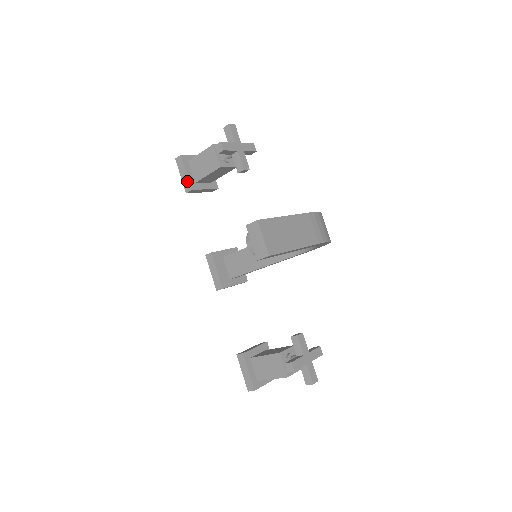
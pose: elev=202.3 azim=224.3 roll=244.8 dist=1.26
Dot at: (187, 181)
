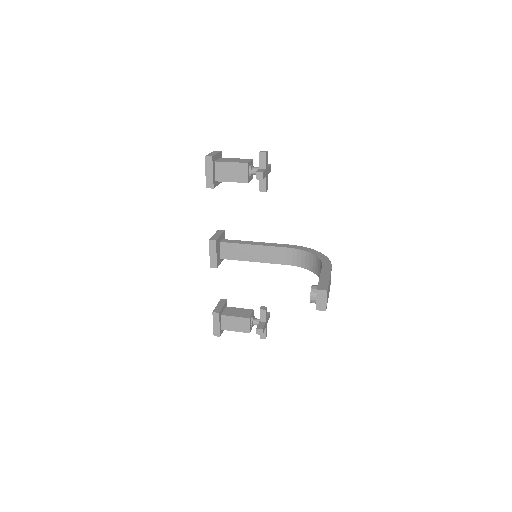
Dot at: (211, 180)
